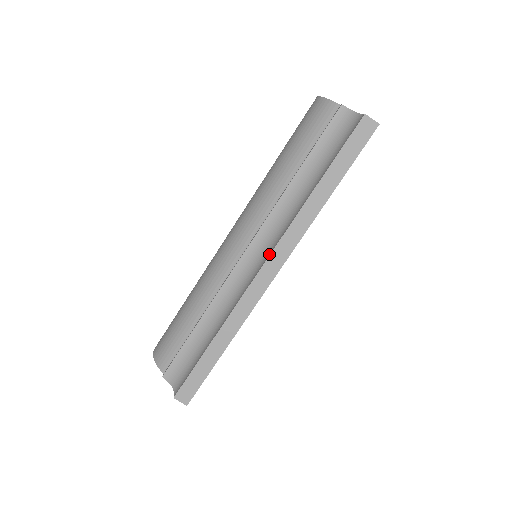
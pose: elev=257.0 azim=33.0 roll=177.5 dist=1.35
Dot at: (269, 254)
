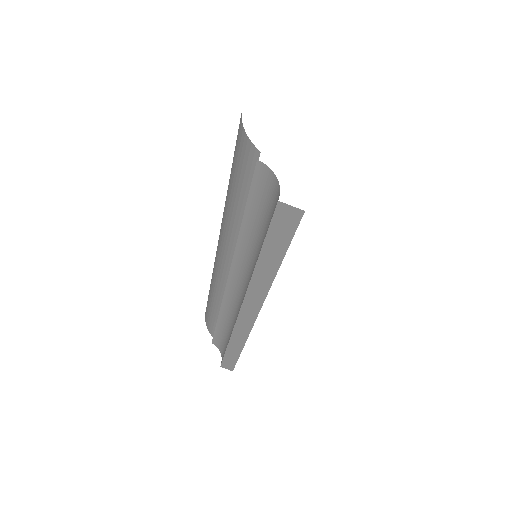
Dot at: (241, 305)
